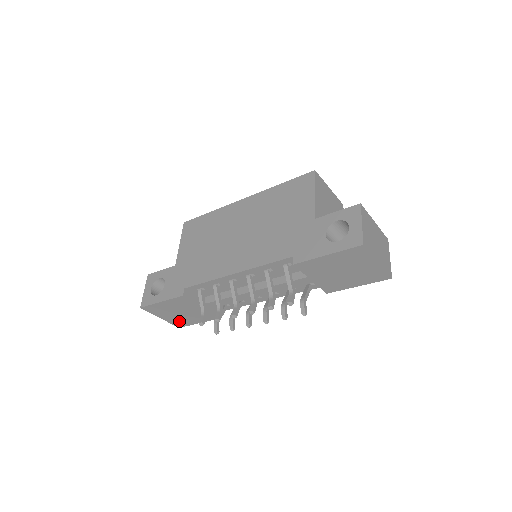
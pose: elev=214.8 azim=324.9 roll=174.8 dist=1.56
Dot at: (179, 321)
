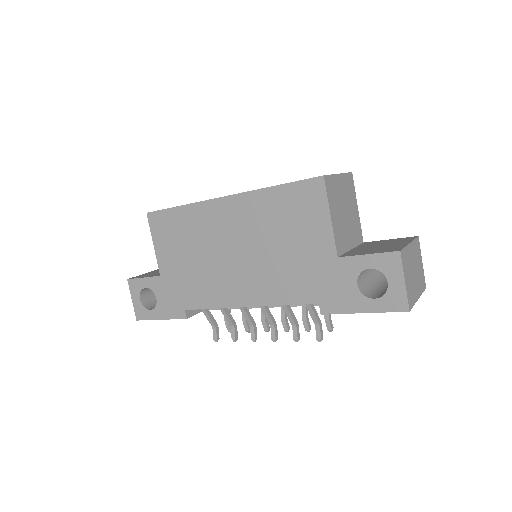
Dot at: occluded
